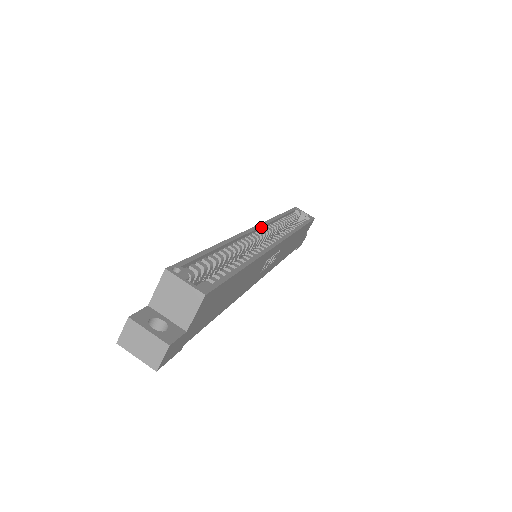
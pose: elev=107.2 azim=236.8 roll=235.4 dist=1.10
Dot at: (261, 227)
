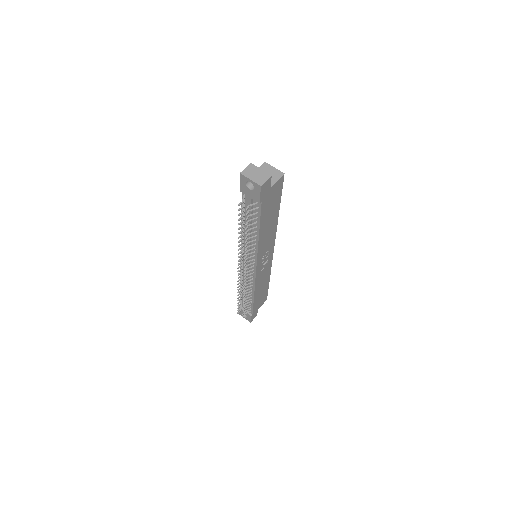
Dot at: occluded
